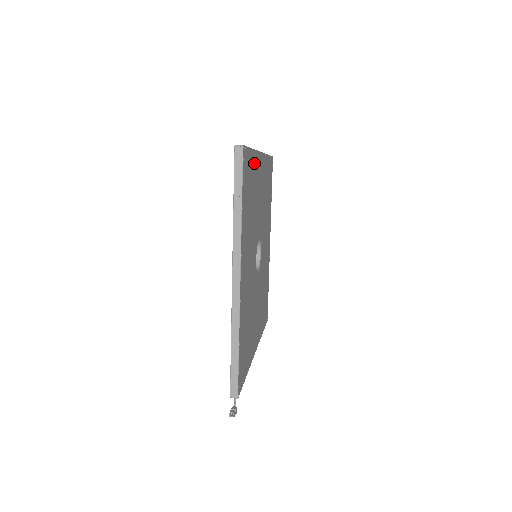
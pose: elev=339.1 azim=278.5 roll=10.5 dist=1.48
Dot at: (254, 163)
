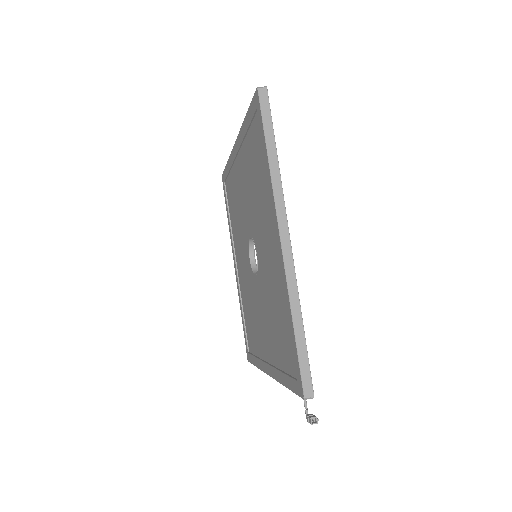
Dot at: occluded
